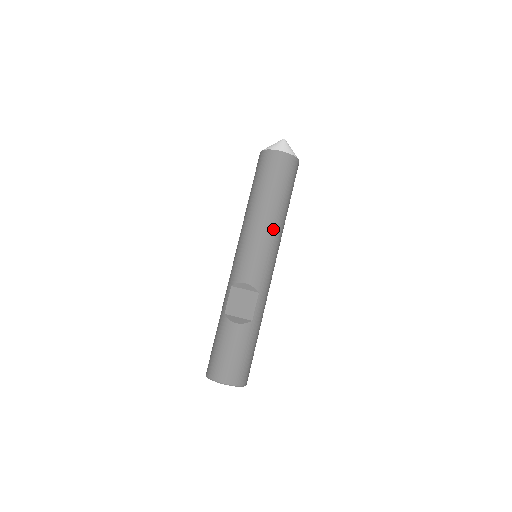
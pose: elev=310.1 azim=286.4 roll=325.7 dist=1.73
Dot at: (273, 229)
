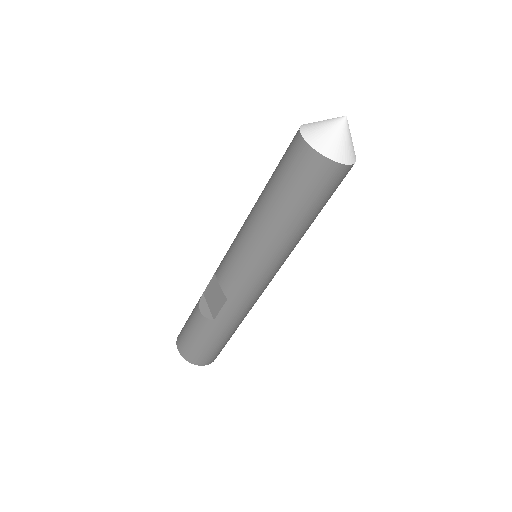
Dot at: (262, 242)
